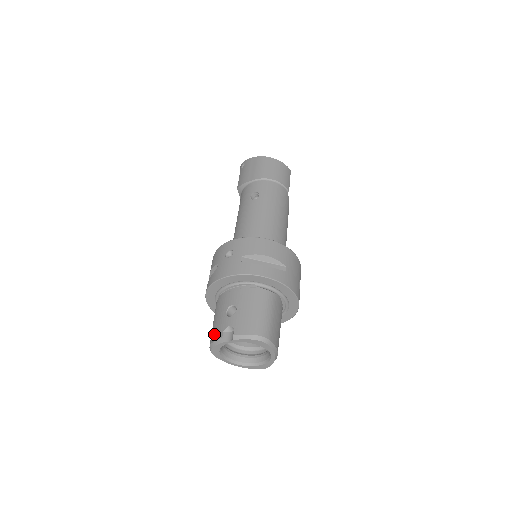
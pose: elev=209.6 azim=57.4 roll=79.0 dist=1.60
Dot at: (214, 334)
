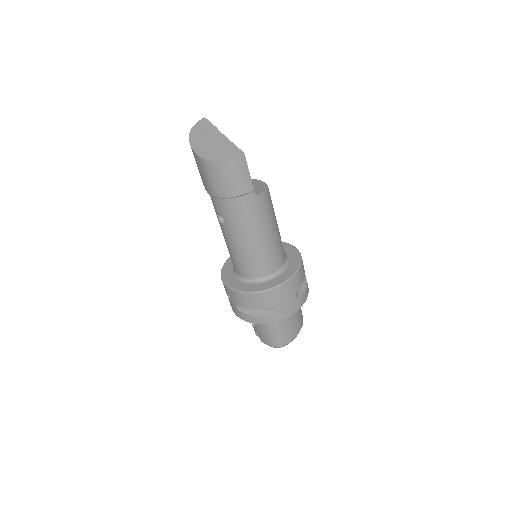
Dot at: occluded
